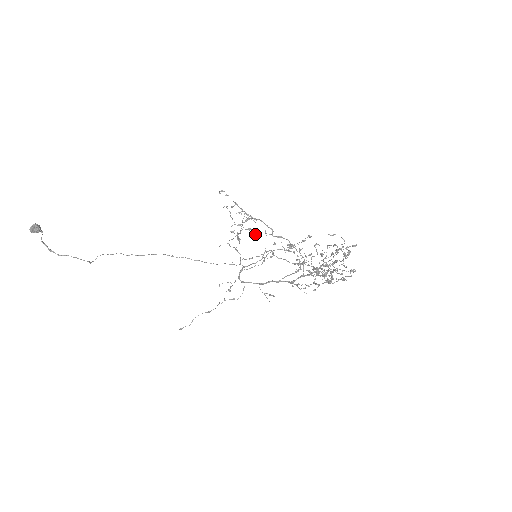
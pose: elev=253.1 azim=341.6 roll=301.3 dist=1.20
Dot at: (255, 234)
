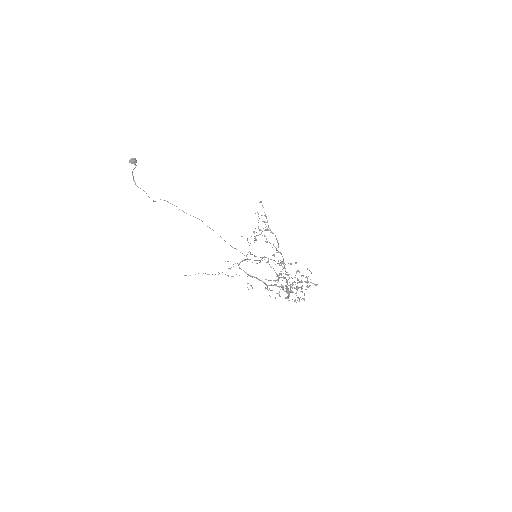
Dot at: (266, 242)
